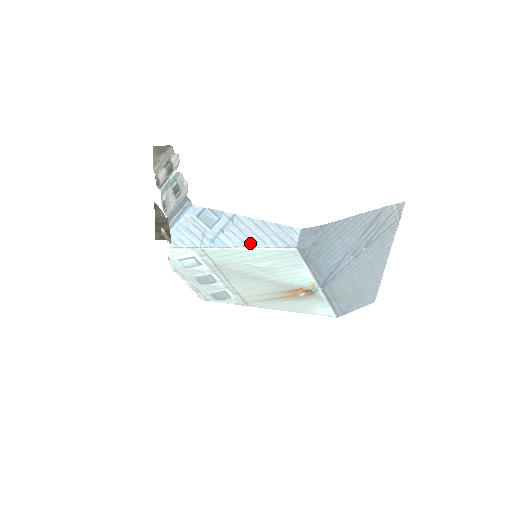
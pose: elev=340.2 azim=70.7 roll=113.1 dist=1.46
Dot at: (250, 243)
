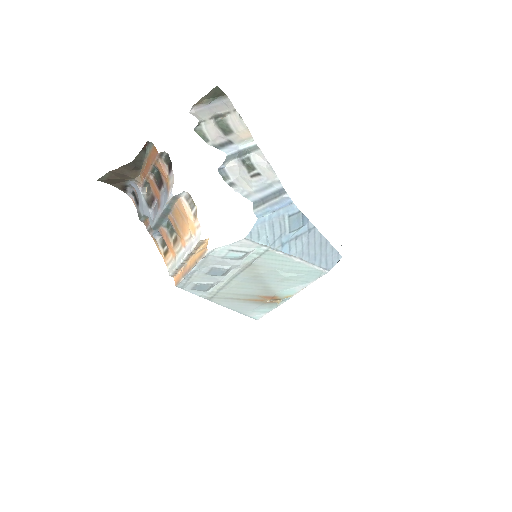
Dot at: (306, 257)
